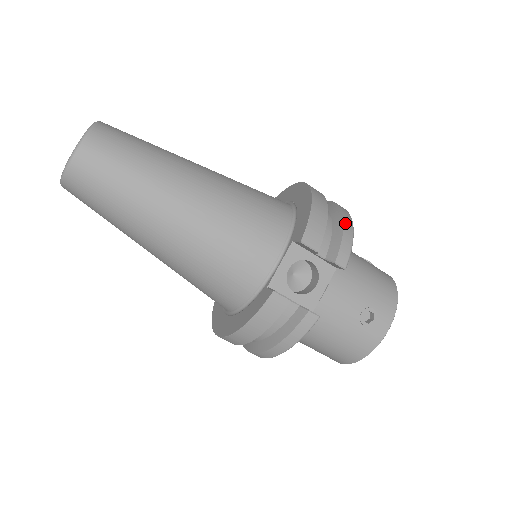
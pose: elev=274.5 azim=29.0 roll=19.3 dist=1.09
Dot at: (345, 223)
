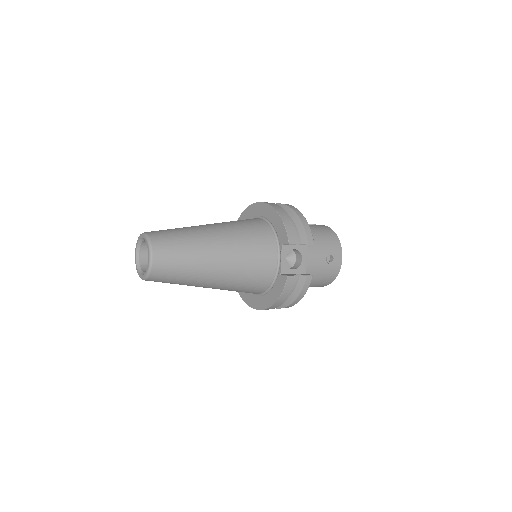
Dot at: (301, 219)
